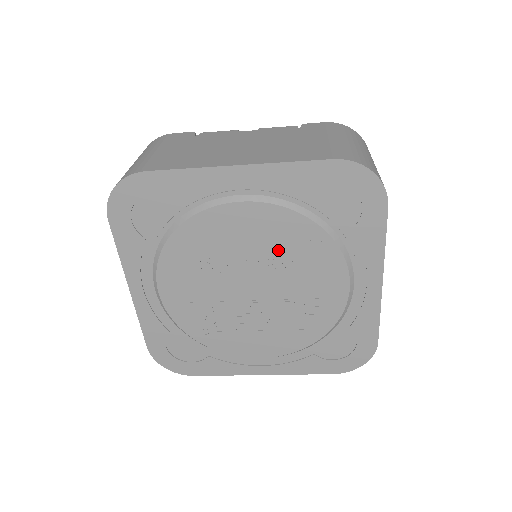
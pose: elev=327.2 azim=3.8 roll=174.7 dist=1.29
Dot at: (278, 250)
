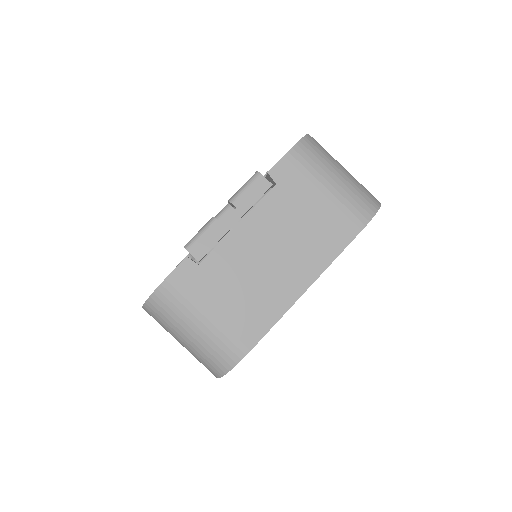
Dot at: occluded
